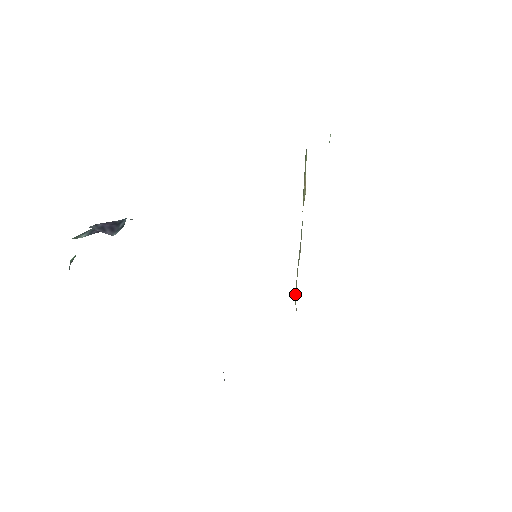
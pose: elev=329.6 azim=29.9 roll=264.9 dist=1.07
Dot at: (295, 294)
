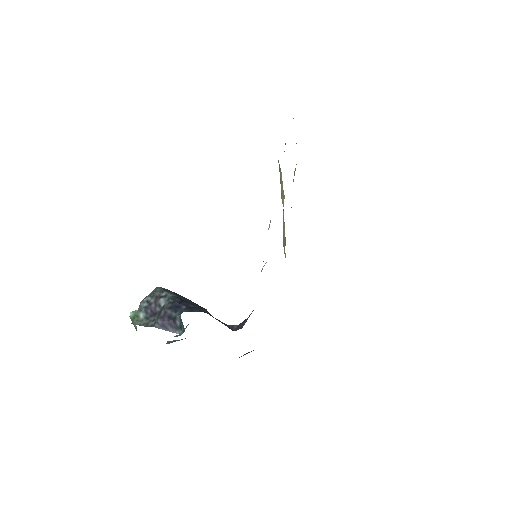
Dot at: (284, 249)
